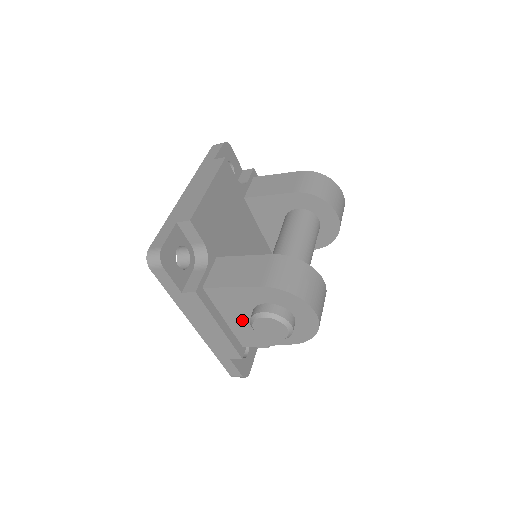
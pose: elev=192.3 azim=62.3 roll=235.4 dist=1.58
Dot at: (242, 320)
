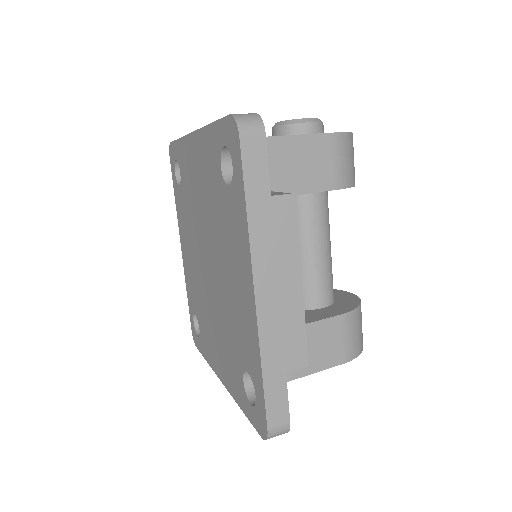
Dot at: occluded
